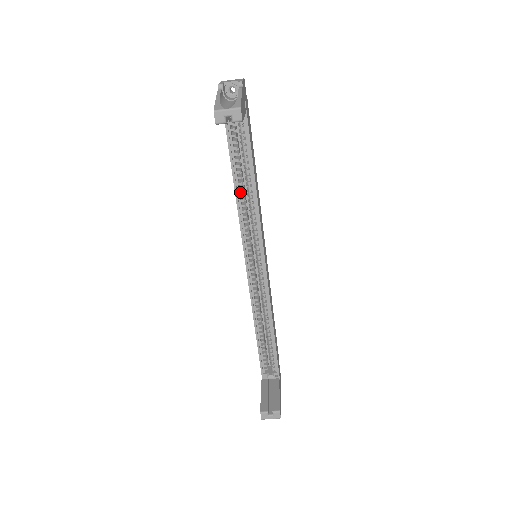
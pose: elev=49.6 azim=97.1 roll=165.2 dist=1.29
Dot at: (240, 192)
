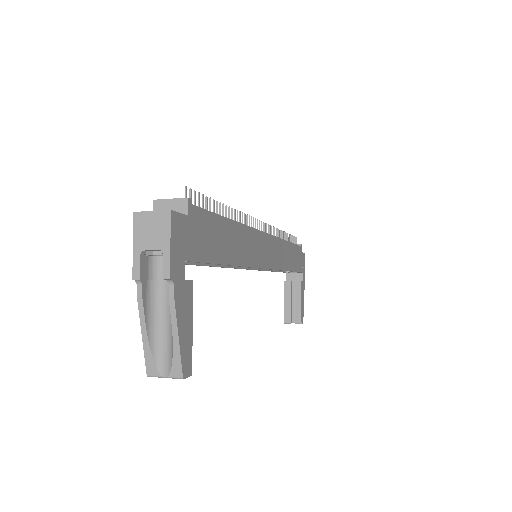
Dot at: occluded
